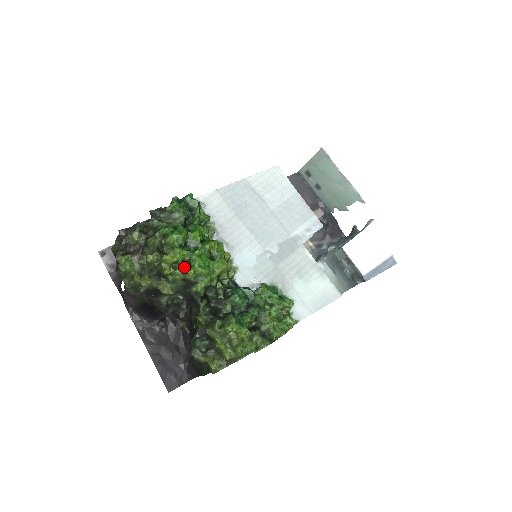
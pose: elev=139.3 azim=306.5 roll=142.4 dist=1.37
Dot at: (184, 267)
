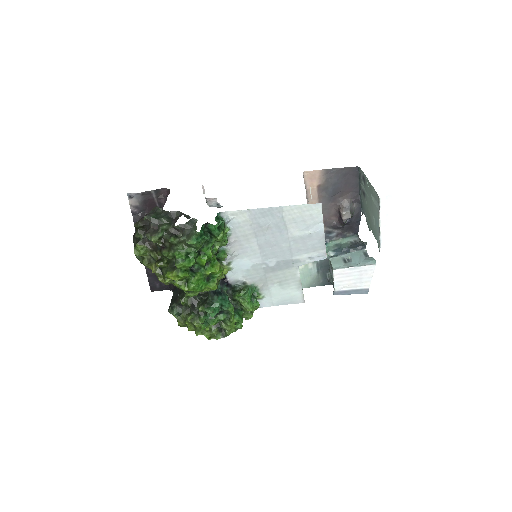
Dot at: (181, 284)
